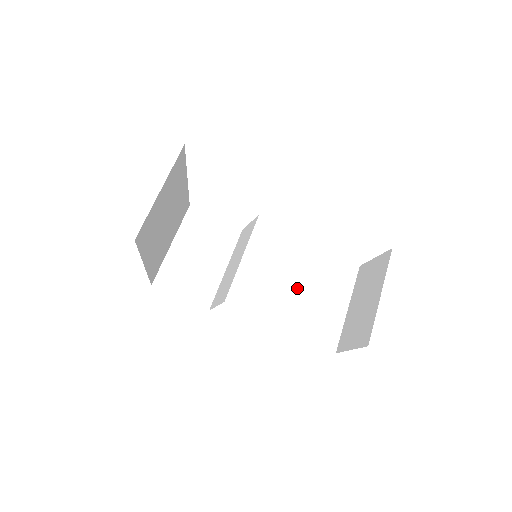
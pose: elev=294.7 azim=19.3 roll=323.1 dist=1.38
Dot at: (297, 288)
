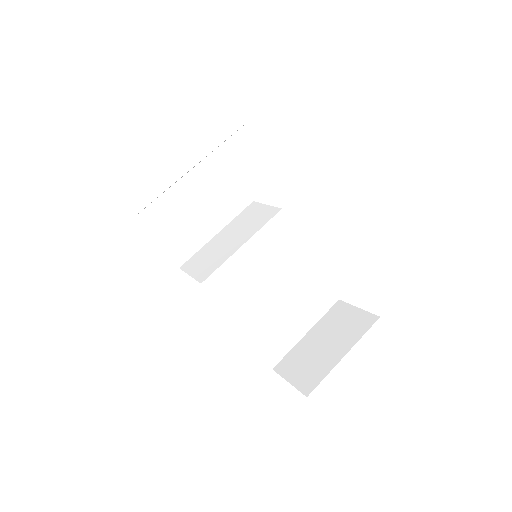
Dot at: (274, 297)
